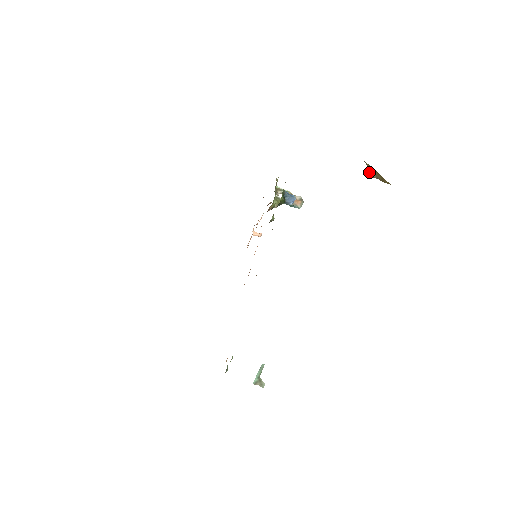
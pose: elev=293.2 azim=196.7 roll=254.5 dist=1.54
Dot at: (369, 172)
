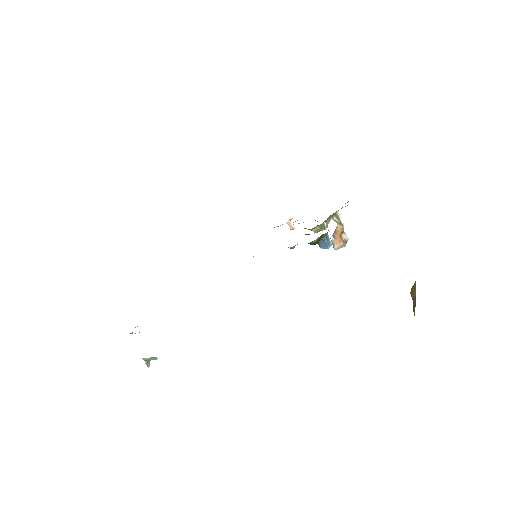
Dot at: (412, 288)
